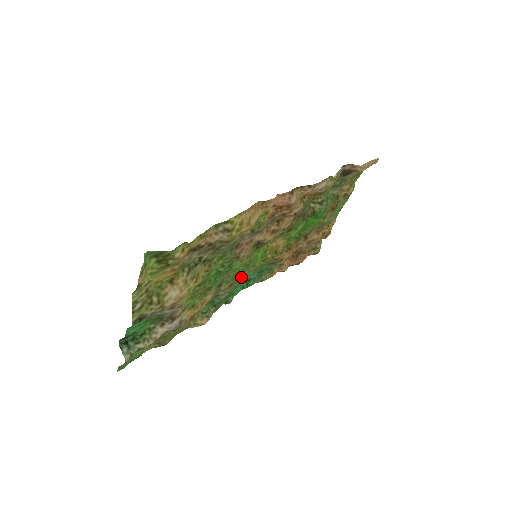
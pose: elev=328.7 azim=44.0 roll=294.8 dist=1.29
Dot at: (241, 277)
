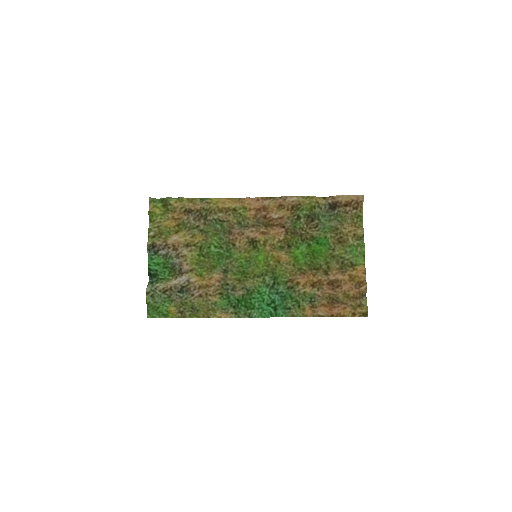
Dot at: (248, 276)
